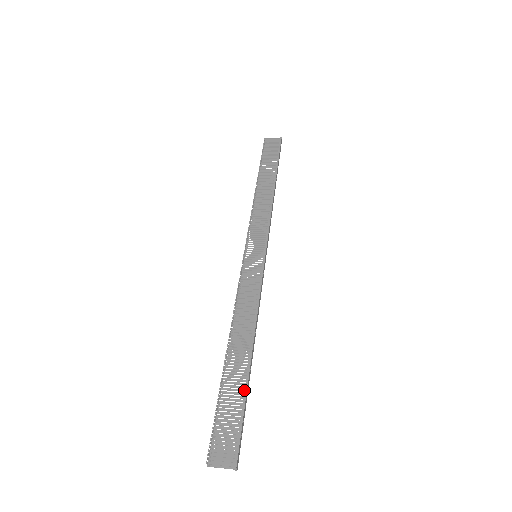
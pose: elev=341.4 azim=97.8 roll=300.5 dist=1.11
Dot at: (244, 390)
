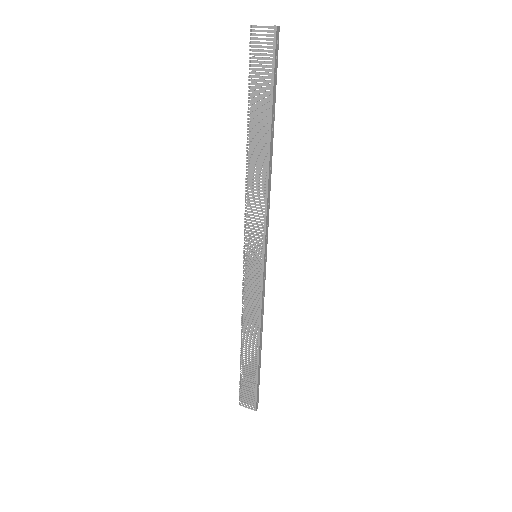
Dot at: (256, 373)
